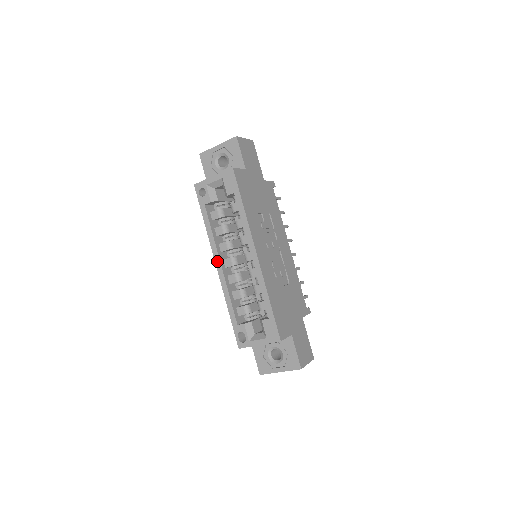
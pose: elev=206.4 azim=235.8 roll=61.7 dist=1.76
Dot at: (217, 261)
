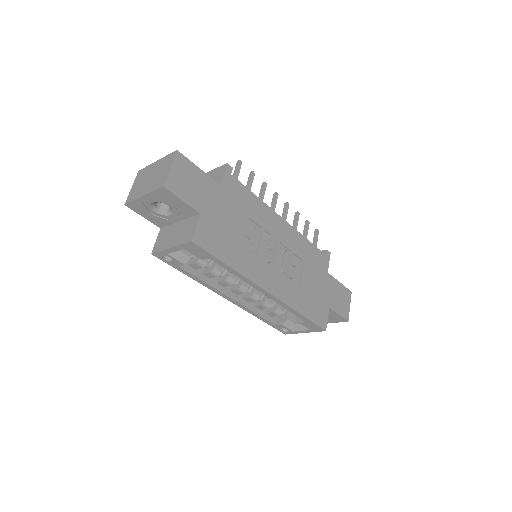
Dot at: (225, 297)
